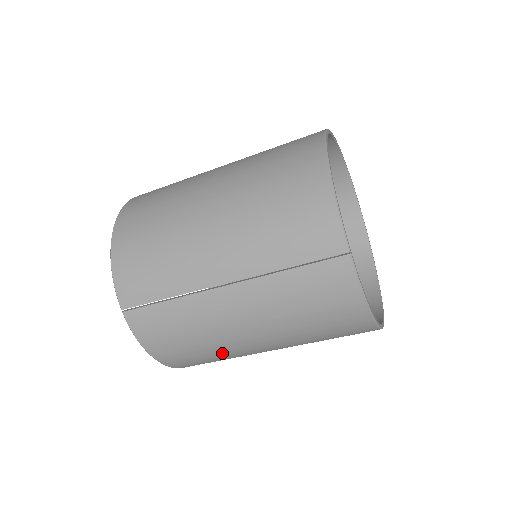
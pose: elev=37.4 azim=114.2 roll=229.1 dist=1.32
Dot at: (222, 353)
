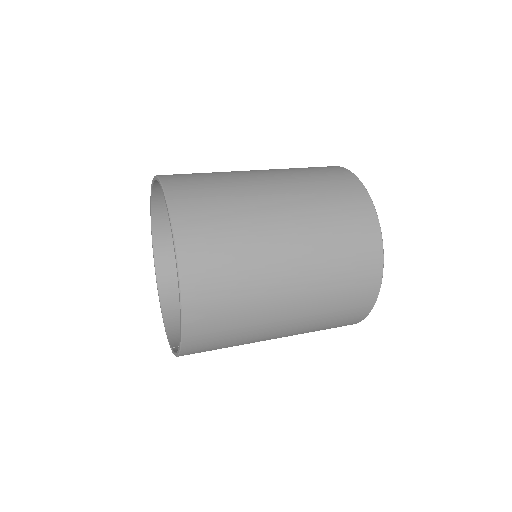
Dot at: occluded
